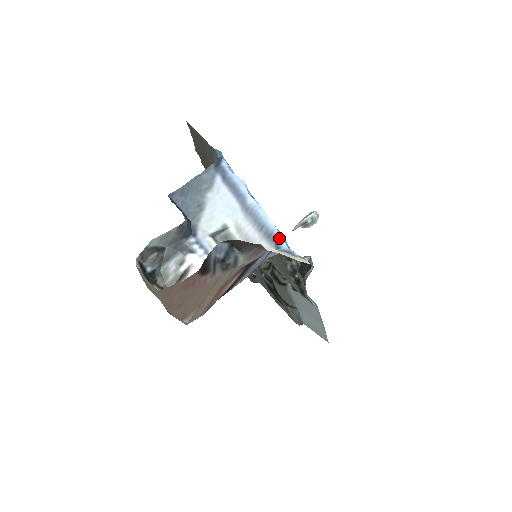
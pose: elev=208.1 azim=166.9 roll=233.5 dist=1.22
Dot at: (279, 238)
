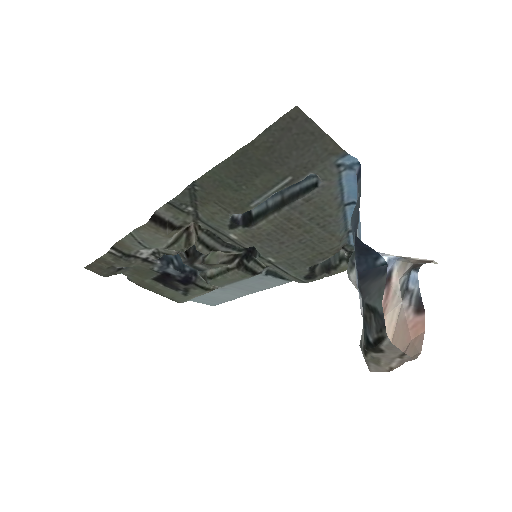
Dot at: occluded
